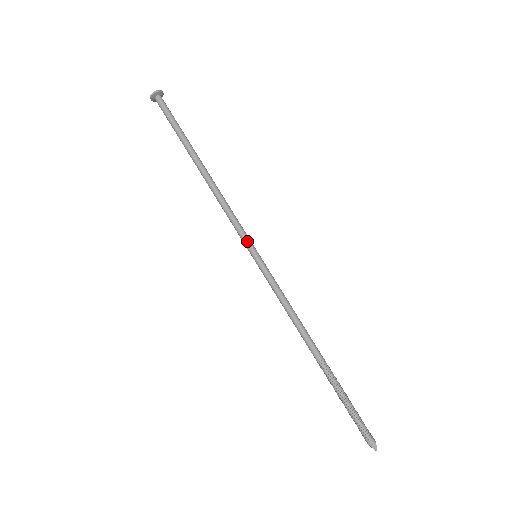
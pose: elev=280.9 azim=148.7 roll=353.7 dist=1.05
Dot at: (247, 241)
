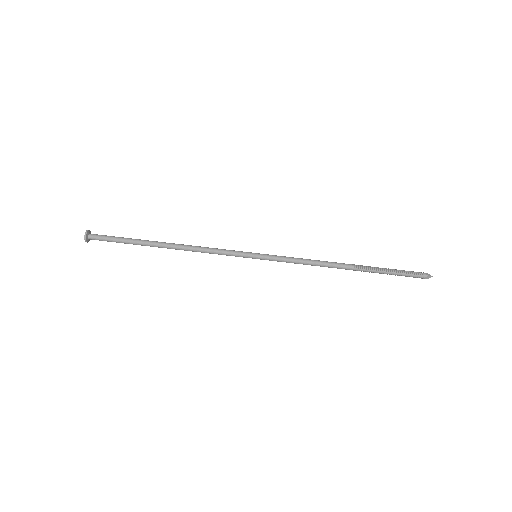
Dot at: (242, 252)
